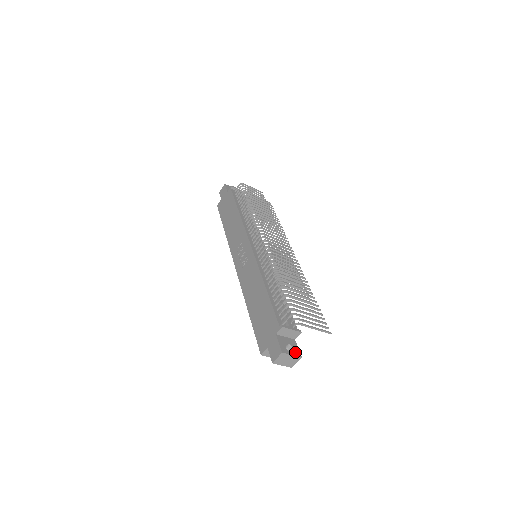
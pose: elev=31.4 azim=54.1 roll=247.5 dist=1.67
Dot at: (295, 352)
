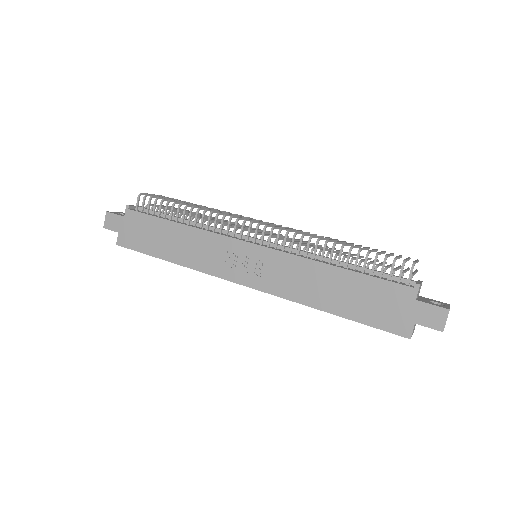
Dot at: (443, 304)
